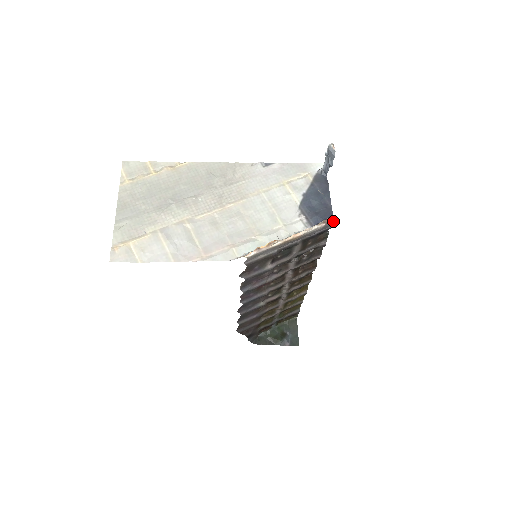
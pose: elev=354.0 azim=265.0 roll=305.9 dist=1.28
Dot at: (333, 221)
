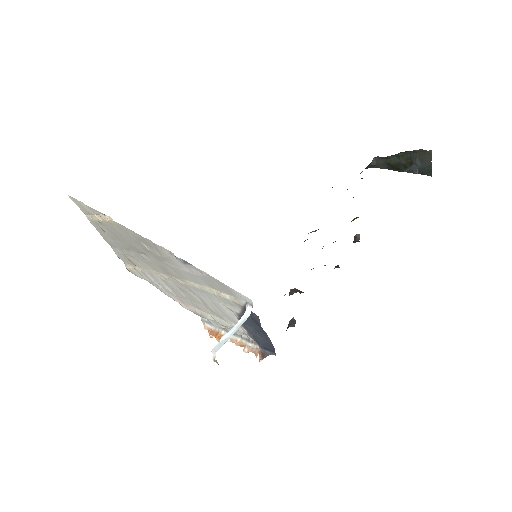
Dot at: occluded
